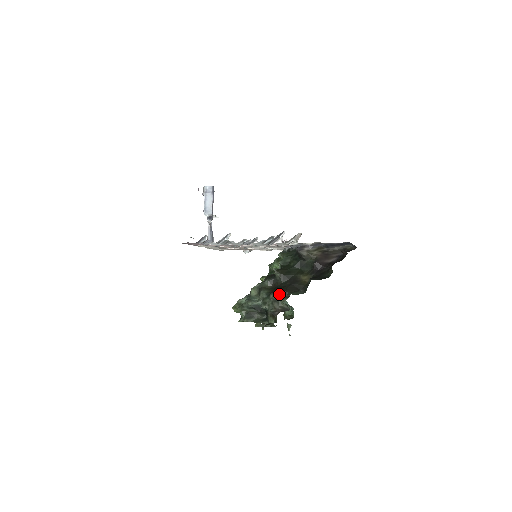
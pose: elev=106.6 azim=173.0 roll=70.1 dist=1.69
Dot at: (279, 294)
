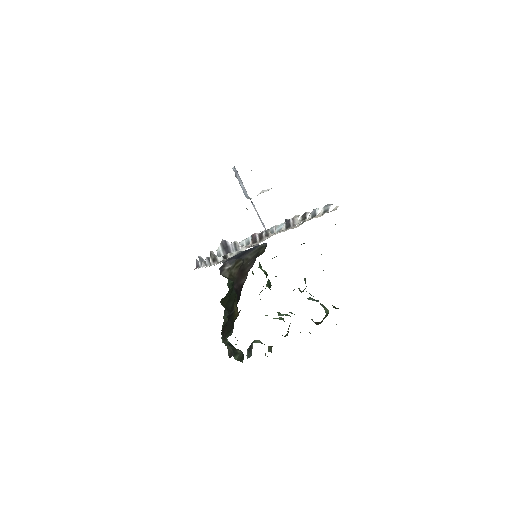
Dot at: (223, 335)
